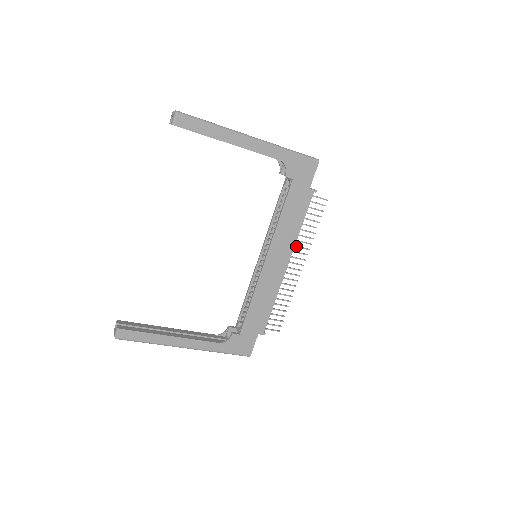
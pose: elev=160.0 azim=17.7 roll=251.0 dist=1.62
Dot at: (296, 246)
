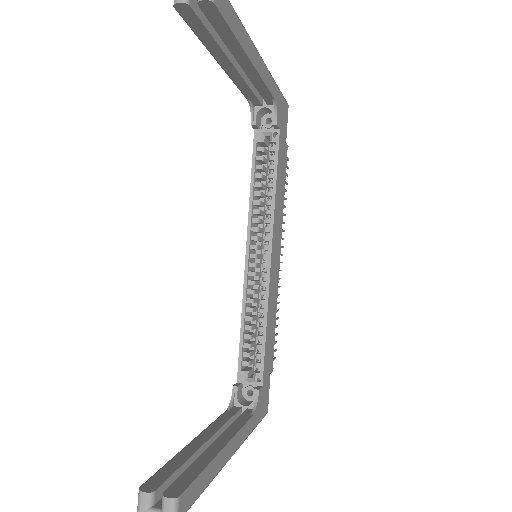
Dot at: occluded
